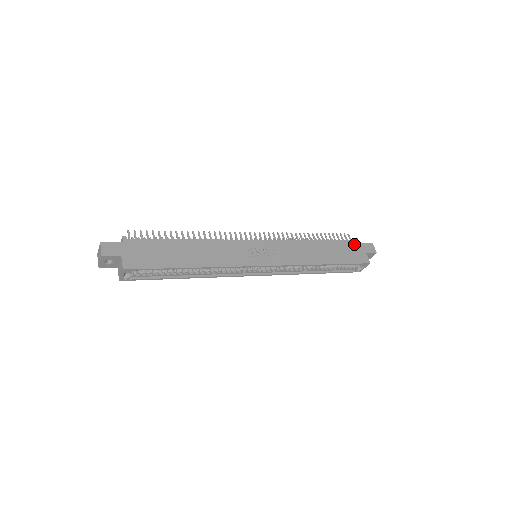
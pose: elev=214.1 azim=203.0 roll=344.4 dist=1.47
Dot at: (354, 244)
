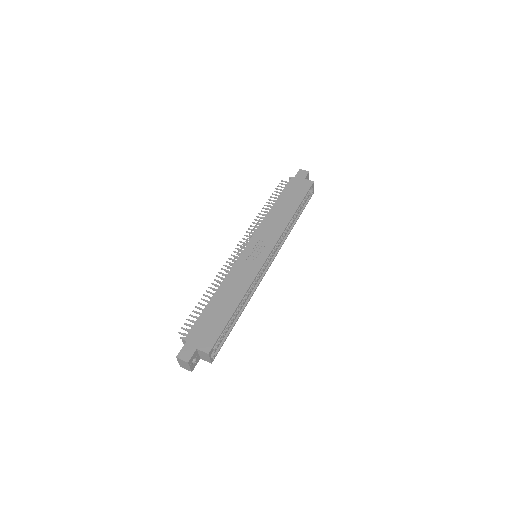
Dot at: (292, 182)
